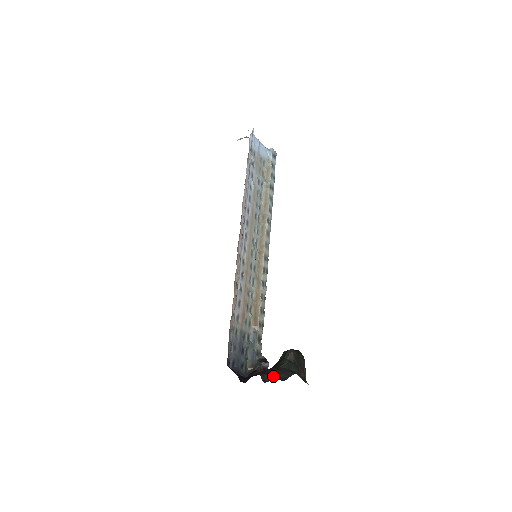
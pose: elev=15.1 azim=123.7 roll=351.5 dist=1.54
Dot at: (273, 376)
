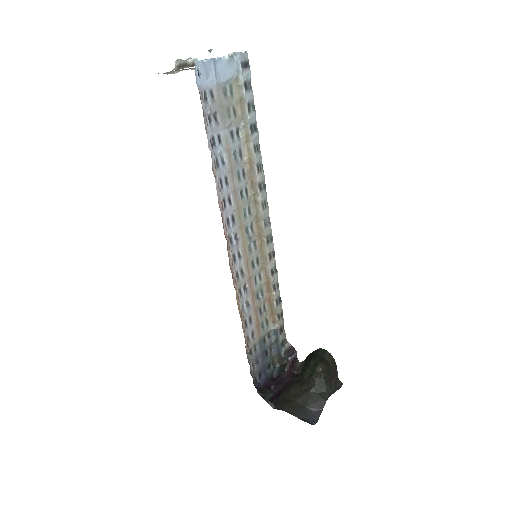
Dot at: (305, 417)
